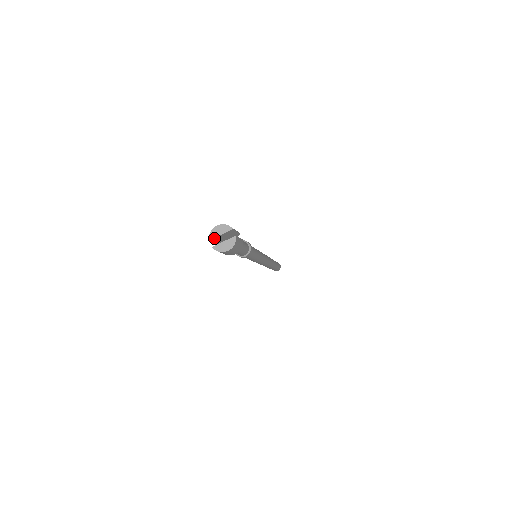
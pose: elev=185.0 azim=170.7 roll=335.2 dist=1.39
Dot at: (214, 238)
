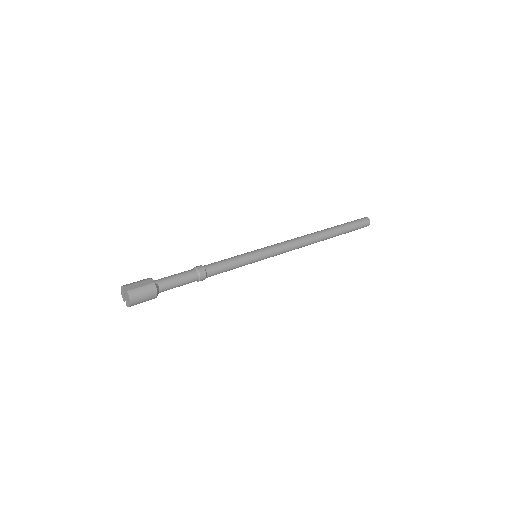
Dot at: (125, 298)
